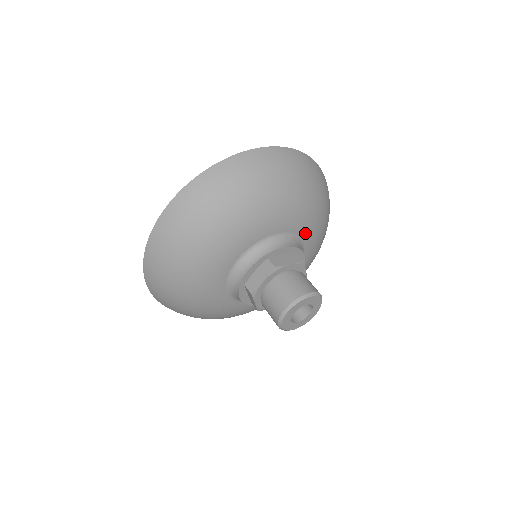
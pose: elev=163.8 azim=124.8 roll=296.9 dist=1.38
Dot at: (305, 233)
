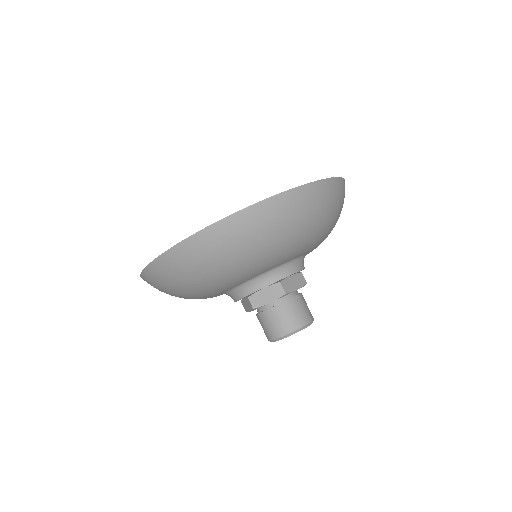
Dot at: (312, 250)
